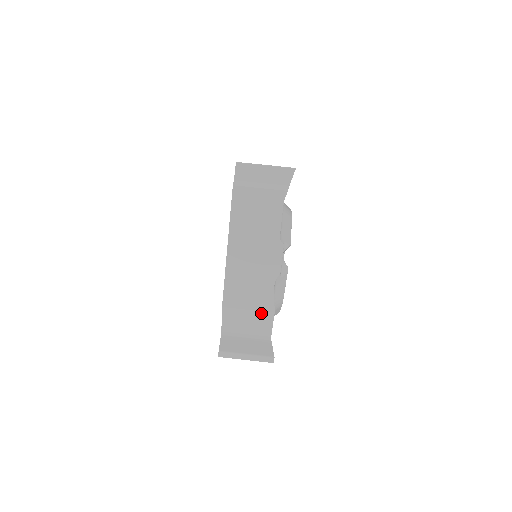
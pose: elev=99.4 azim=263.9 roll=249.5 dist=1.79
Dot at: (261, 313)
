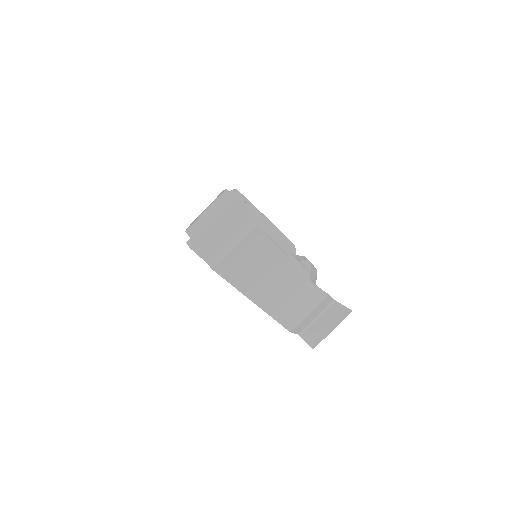
Dot at: (320, 304)
